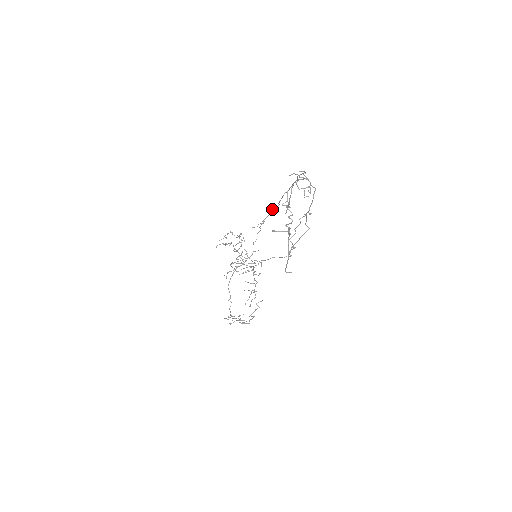
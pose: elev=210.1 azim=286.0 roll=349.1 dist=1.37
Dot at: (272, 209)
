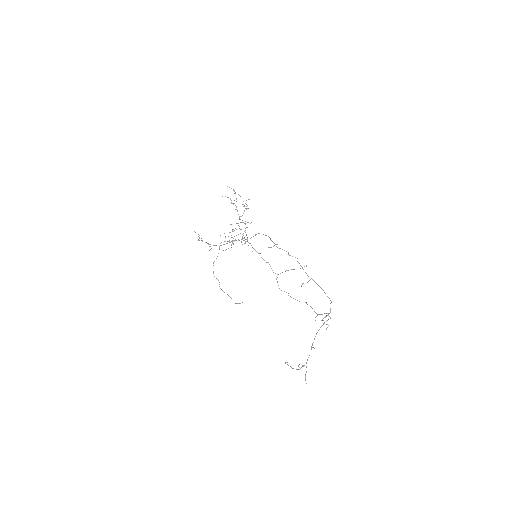
Dot at: occluded
